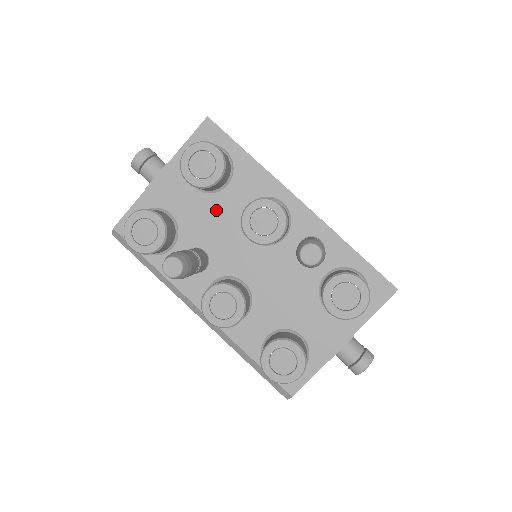
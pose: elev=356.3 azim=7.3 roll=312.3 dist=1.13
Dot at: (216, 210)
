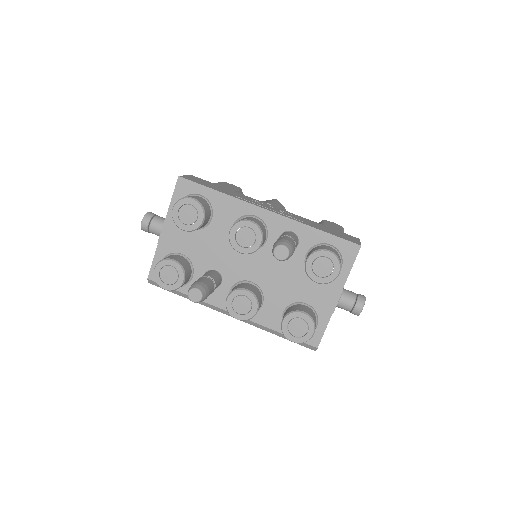
Dot at: (211, 239)
